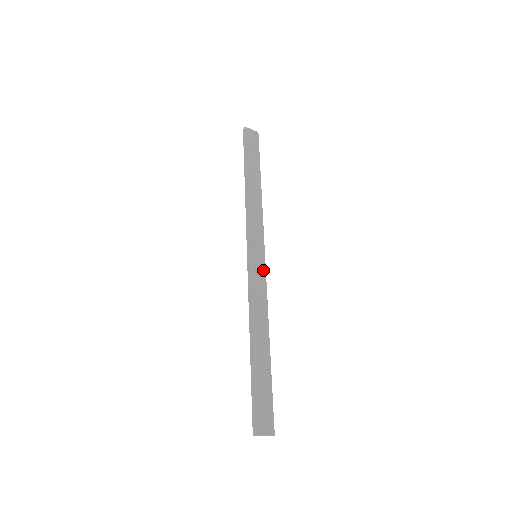
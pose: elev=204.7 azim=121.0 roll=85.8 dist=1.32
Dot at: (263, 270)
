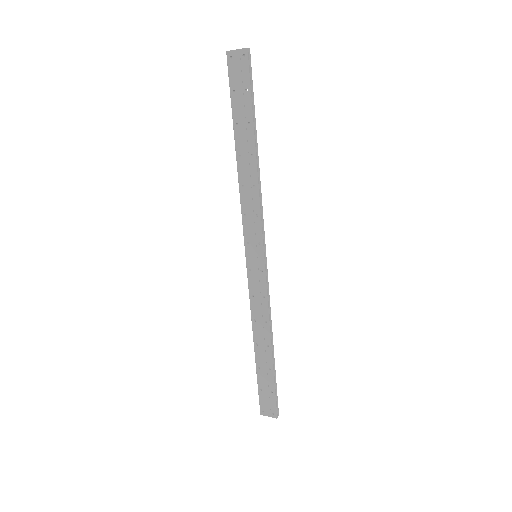
Dot at: (262, 274)
